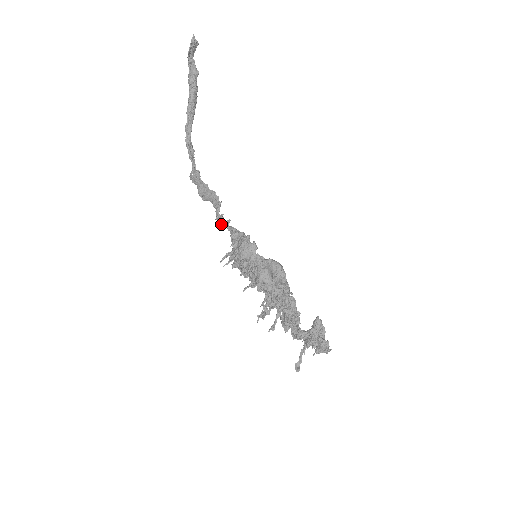
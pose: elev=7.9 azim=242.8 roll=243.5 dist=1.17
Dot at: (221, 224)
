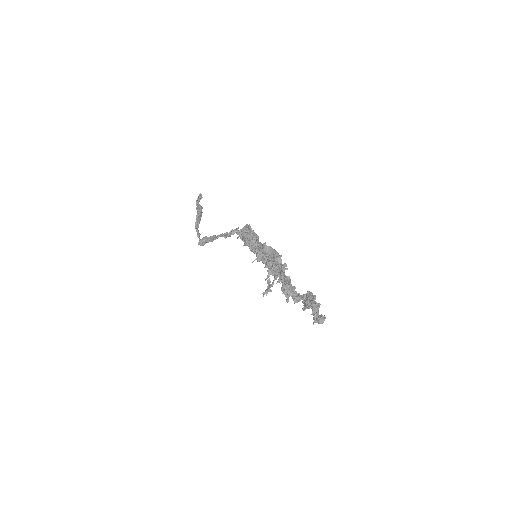
Dot at: (232, 233)
